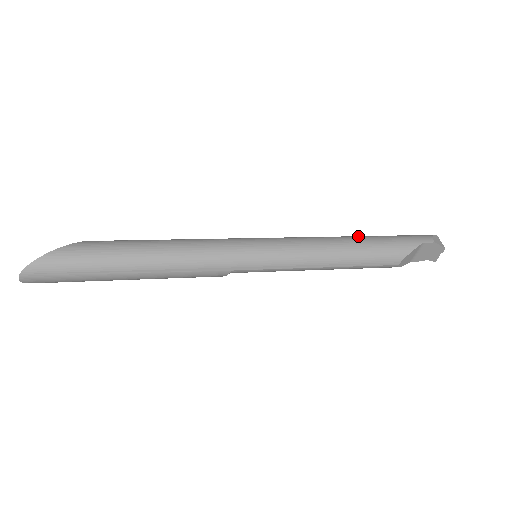
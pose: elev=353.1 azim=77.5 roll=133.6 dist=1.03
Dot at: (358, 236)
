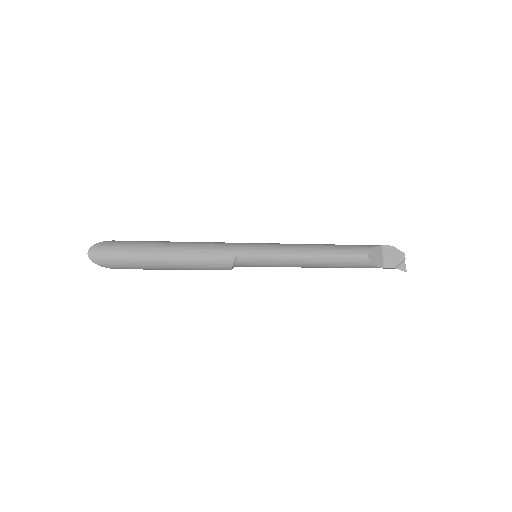
Dot at: occluded
